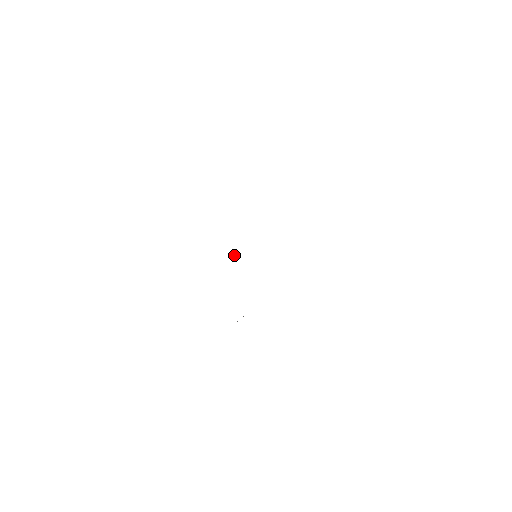
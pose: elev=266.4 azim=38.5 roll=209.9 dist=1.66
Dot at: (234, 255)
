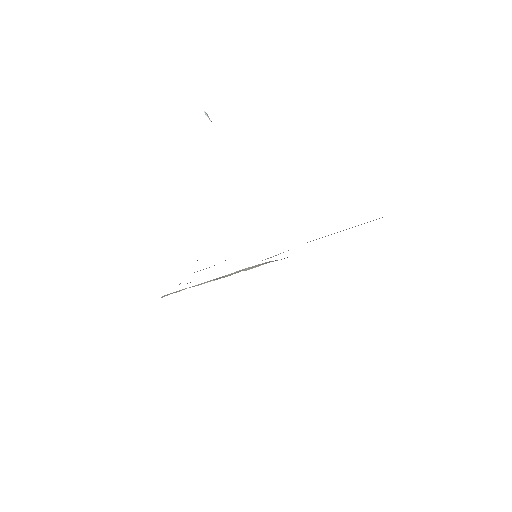
Dot at: (208, 117)
